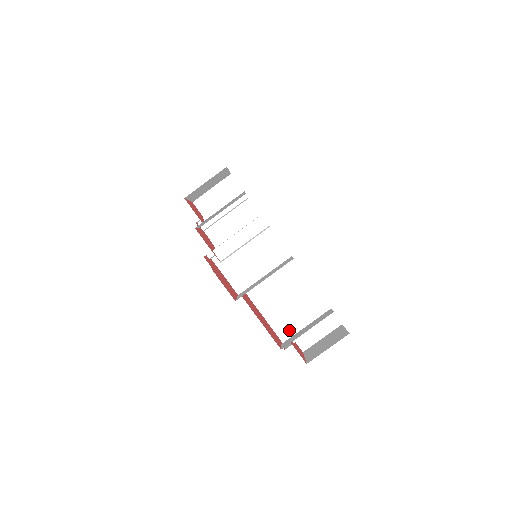
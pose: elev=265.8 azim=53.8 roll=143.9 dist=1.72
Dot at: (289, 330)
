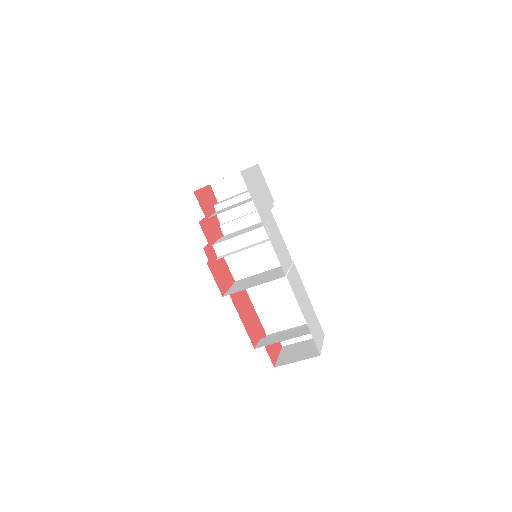
Dot at: (274, 325)
